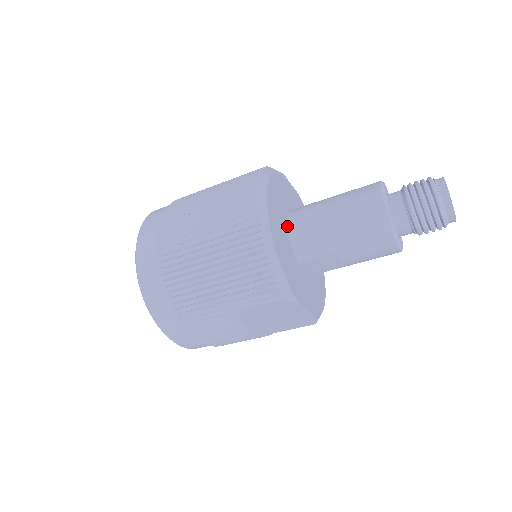
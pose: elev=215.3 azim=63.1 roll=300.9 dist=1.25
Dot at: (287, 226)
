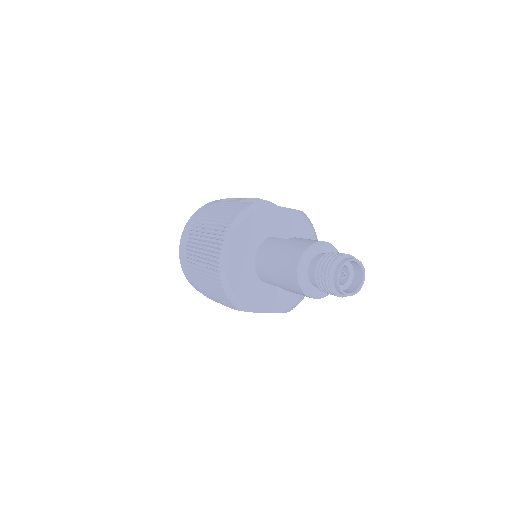
Dot at: (255, 257)
